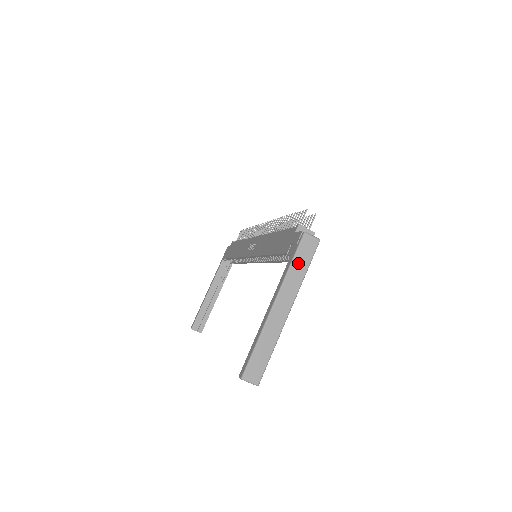
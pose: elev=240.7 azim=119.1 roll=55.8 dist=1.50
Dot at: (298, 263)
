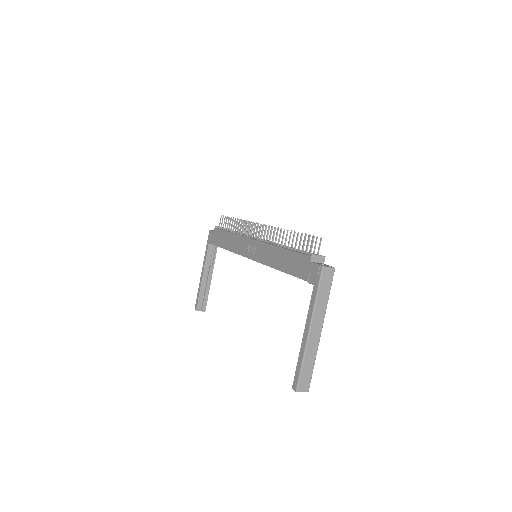
Dot at: (322, 293)
